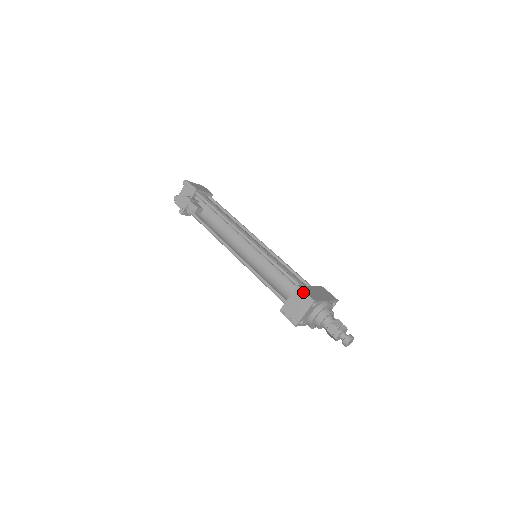
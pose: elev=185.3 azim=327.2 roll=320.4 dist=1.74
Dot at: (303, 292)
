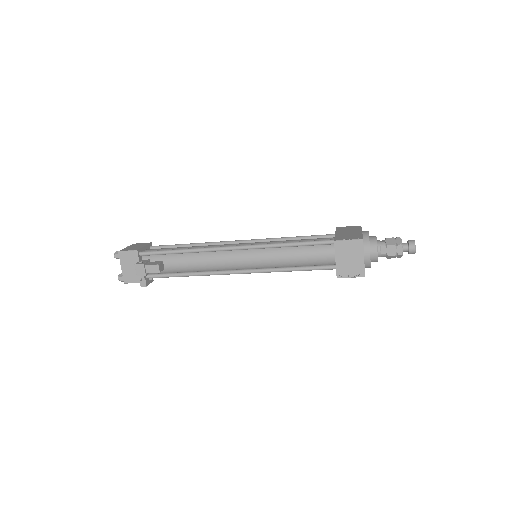
Dot at: (345, 242)
